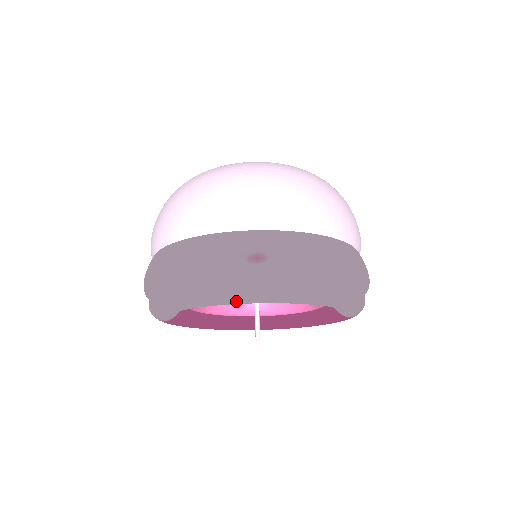
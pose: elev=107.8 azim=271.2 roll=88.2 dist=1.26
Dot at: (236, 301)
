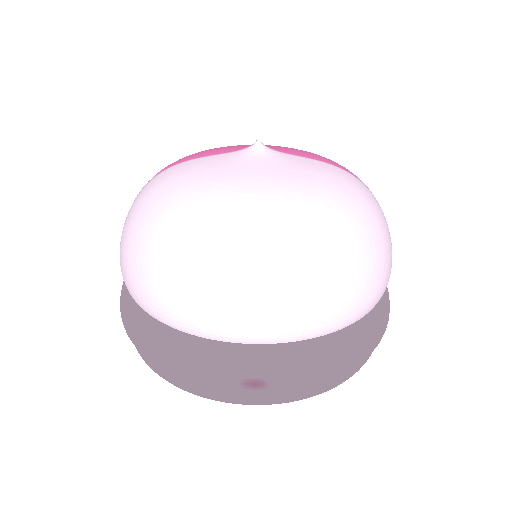
Dot at: occluded
